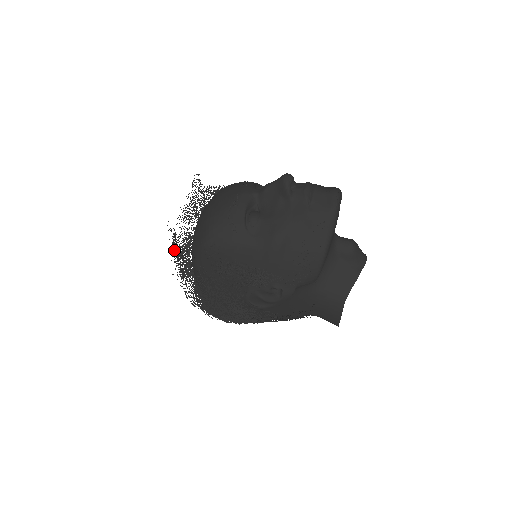
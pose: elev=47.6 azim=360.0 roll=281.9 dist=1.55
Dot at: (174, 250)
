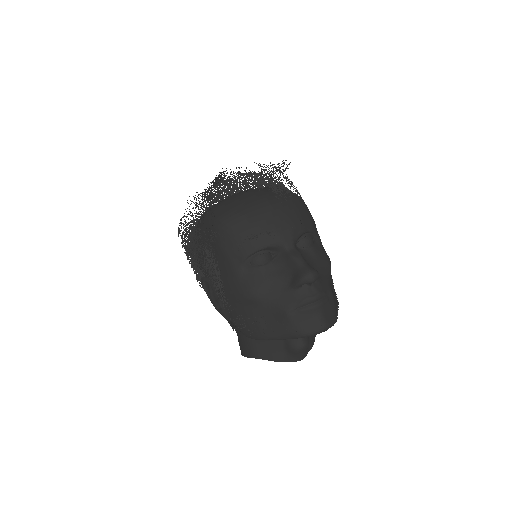
Dot at: (200, 195)
